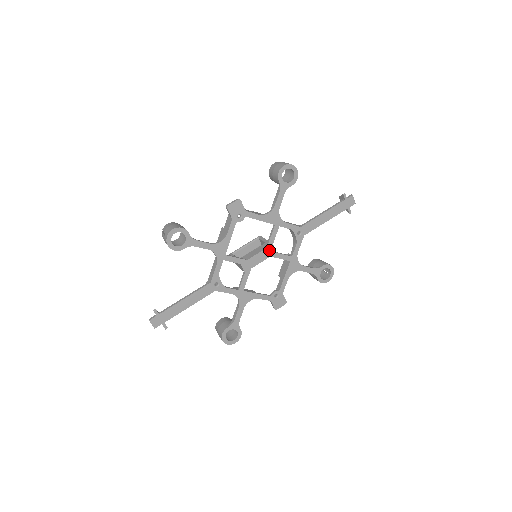
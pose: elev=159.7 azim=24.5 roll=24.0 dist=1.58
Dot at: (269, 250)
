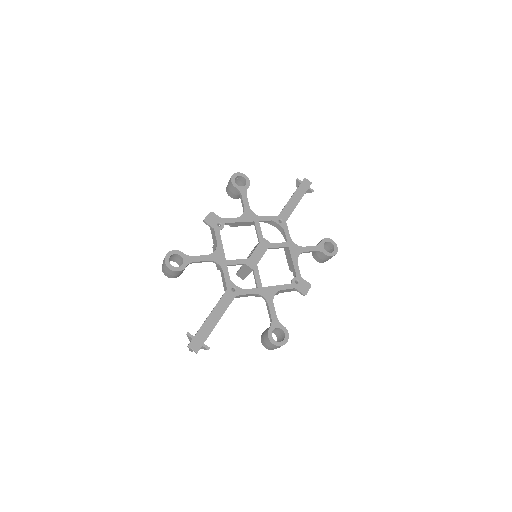
Dot at: (263, 244)
